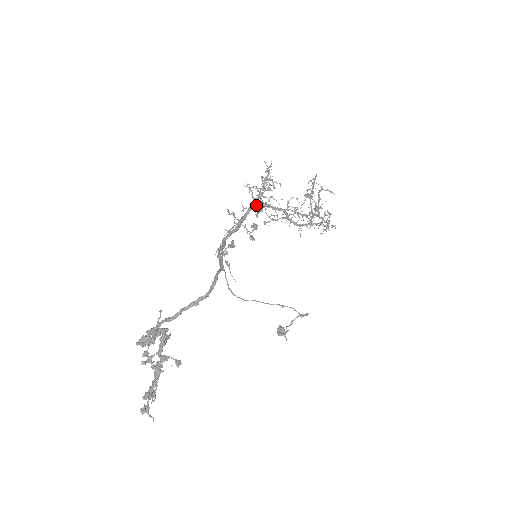
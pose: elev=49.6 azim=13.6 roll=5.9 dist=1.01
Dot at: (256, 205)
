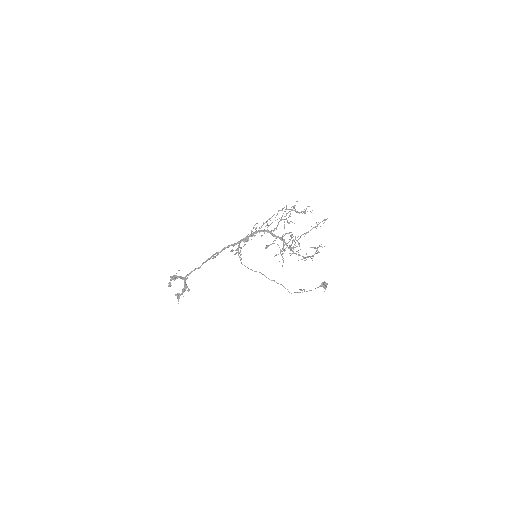
Dot at: (244, 238)
